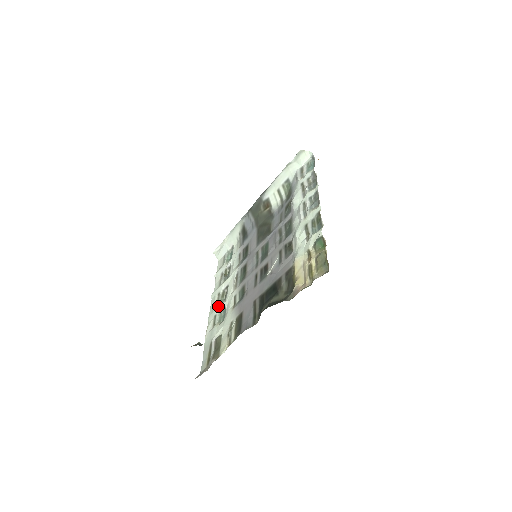
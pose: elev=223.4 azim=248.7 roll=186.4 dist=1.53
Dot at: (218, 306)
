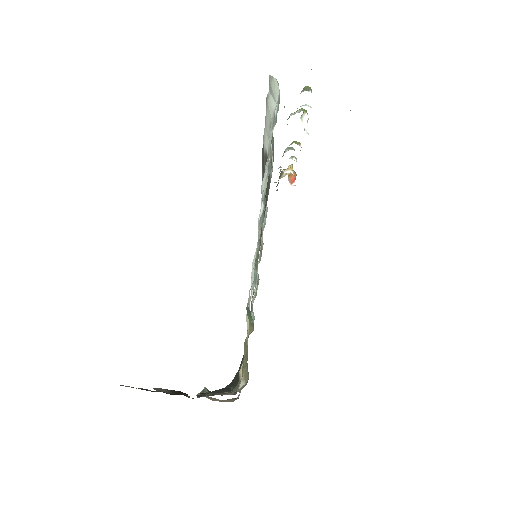
Dot at: occluded
